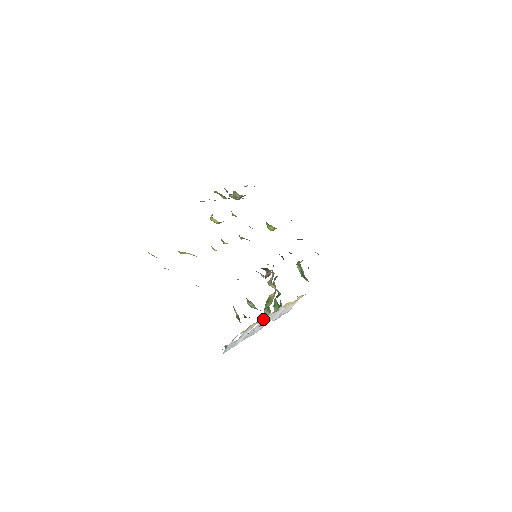
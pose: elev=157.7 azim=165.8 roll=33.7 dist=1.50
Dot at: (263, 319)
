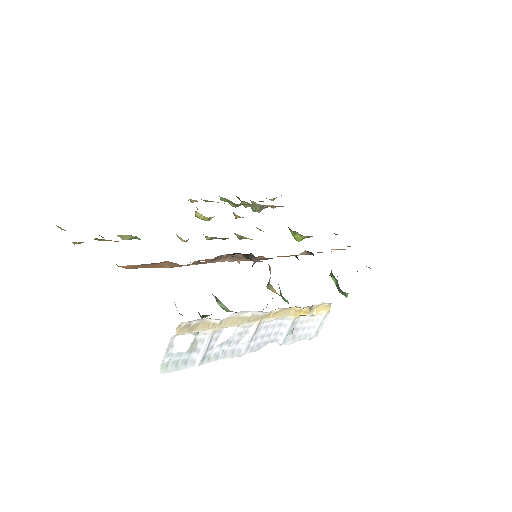
Dot at: (234, 322)
